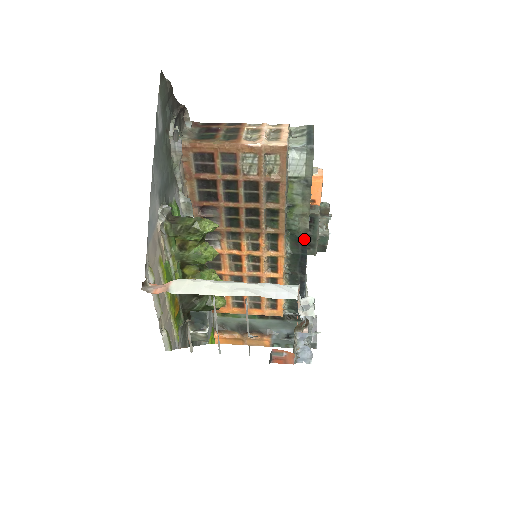
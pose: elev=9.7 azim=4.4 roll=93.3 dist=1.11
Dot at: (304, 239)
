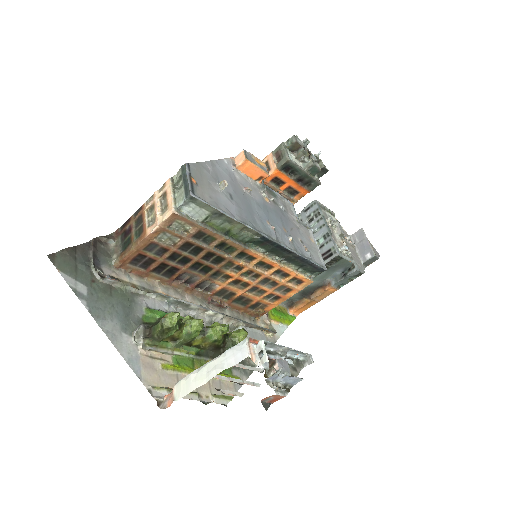
Dot at: (263, 239)
